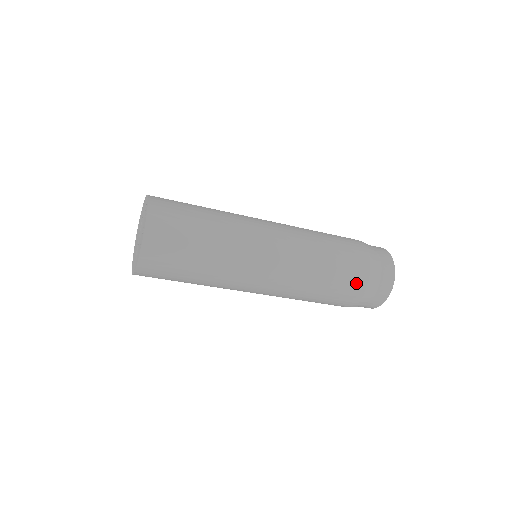
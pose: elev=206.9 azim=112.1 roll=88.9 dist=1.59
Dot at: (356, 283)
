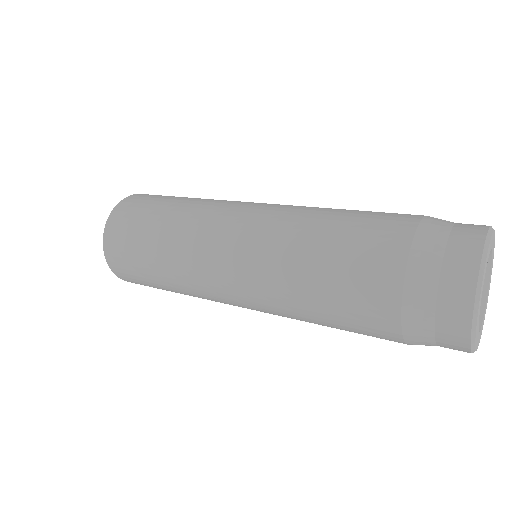
Dot at: (377, 283)
